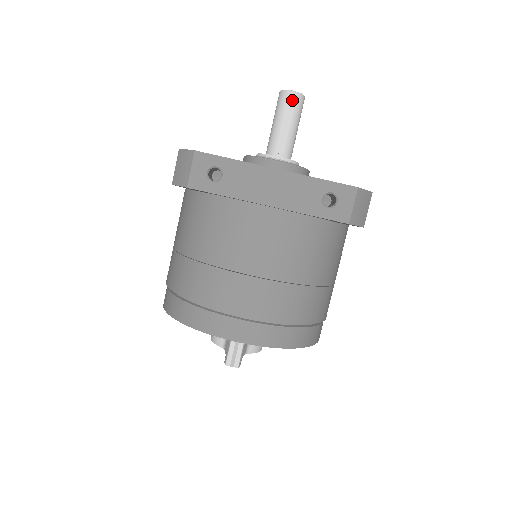
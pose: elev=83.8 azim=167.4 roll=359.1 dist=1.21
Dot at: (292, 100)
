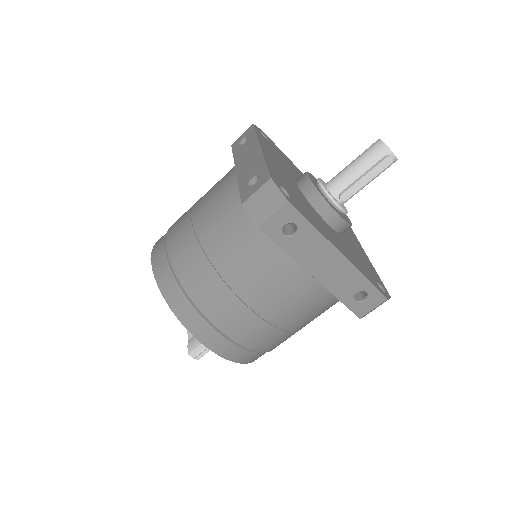
Dot at: (387, 163)
